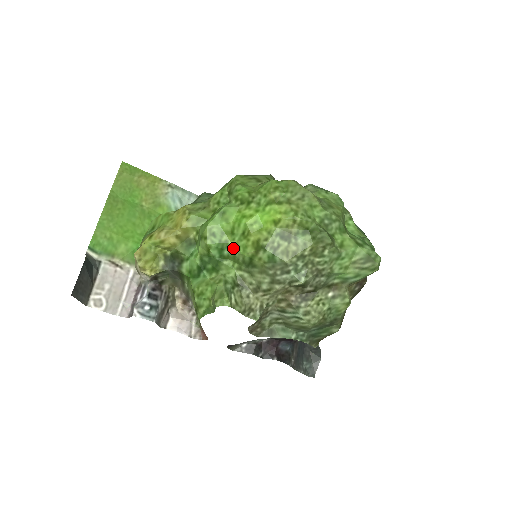
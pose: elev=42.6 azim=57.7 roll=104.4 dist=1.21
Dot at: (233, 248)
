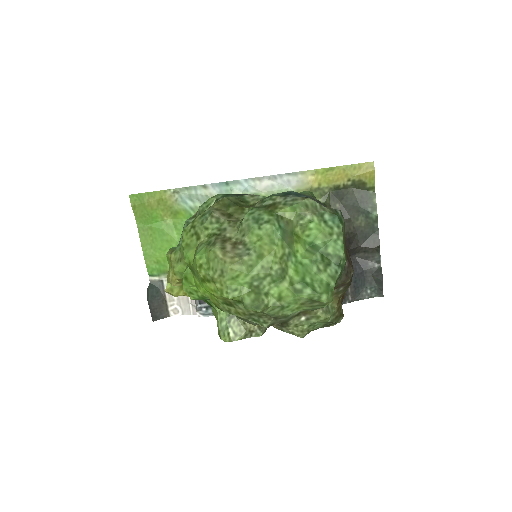
Dot at: occluded
